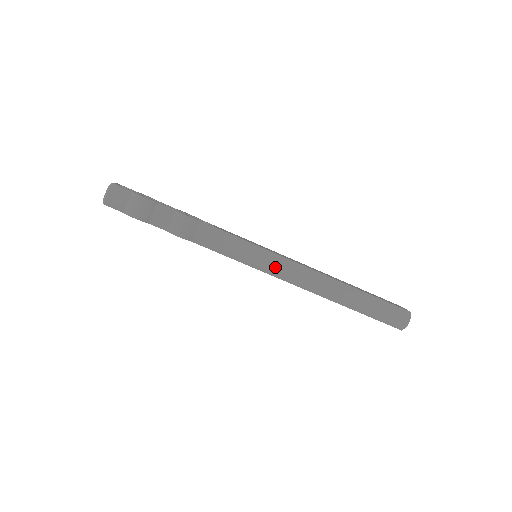
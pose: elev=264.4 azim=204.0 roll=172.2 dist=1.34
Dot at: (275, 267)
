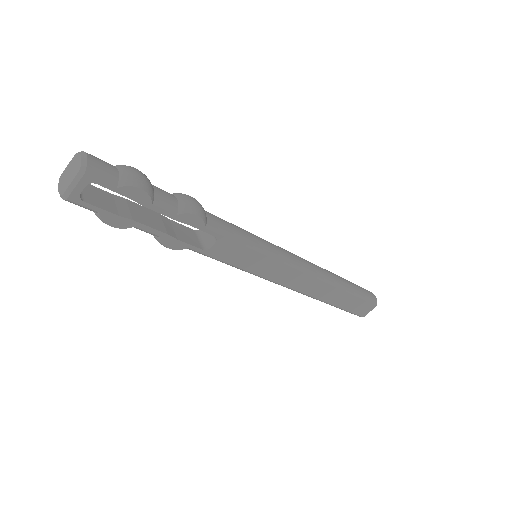
Dot at: (284, 252)
